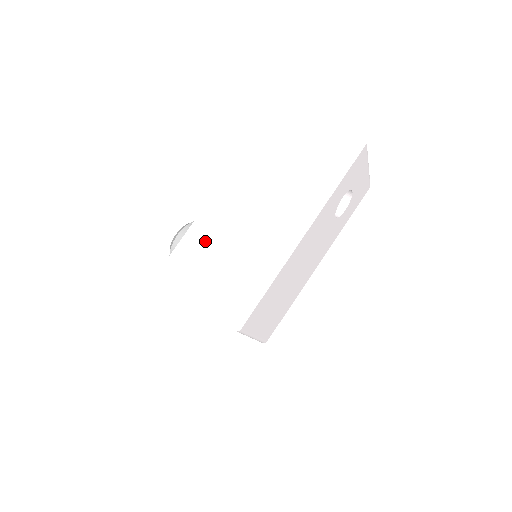
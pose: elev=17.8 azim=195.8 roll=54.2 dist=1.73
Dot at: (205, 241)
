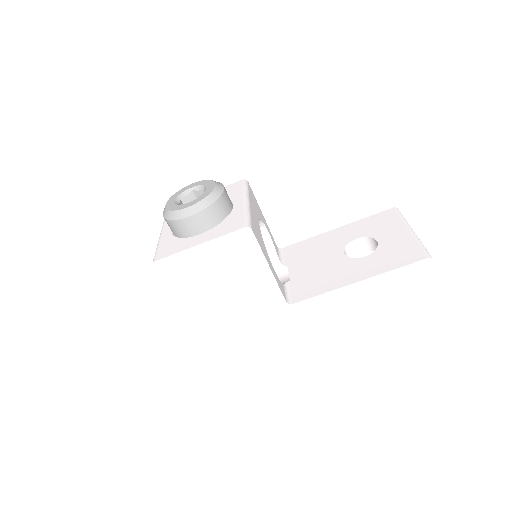
Dot at: (222, 263)
